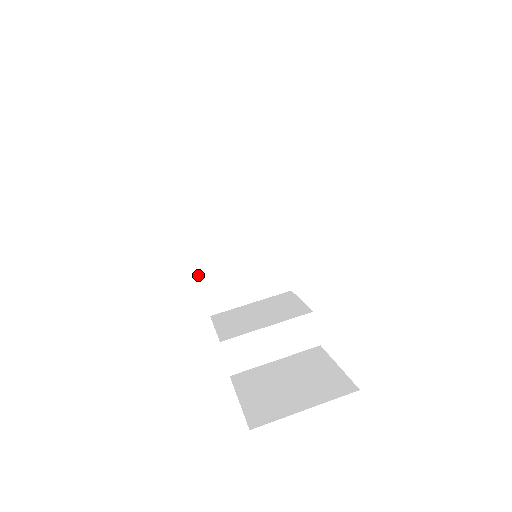
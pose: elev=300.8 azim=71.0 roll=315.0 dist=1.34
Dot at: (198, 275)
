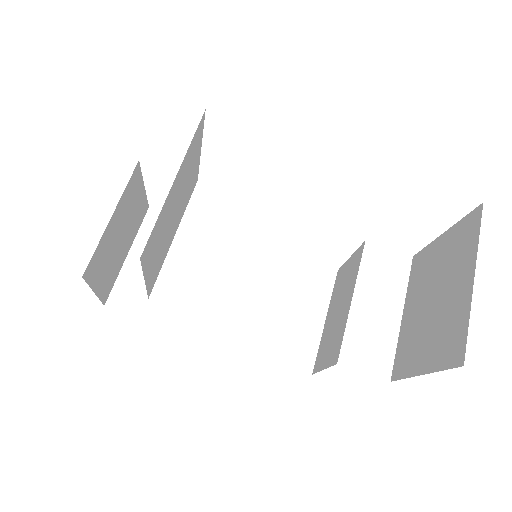
Dot at: occluded
